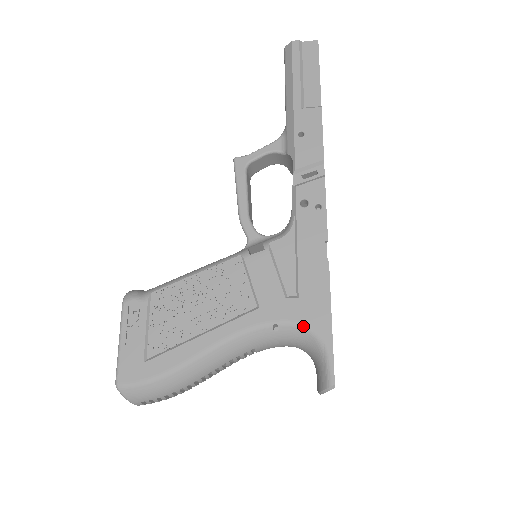
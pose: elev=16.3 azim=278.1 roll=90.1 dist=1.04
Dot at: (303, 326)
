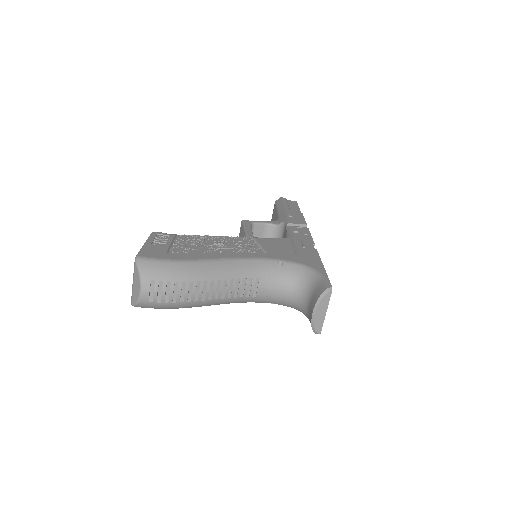
Dot at: (302, 265)
